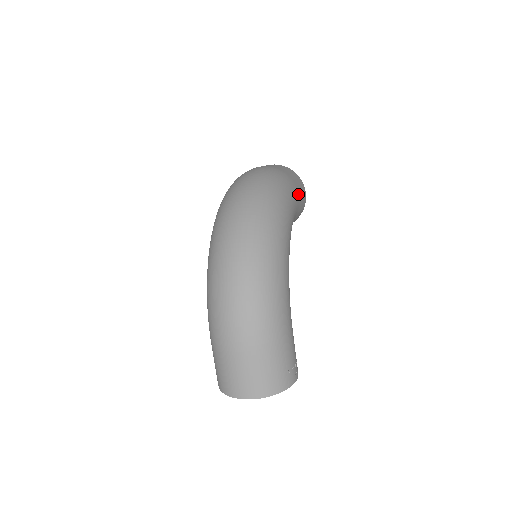
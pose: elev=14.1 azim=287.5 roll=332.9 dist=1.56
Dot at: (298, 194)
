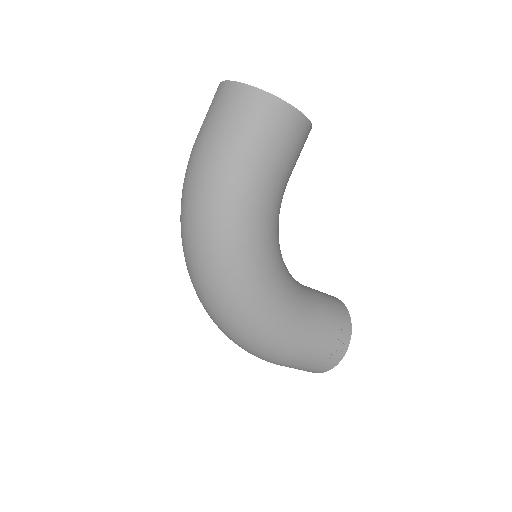
Dot at: (263, 166)
